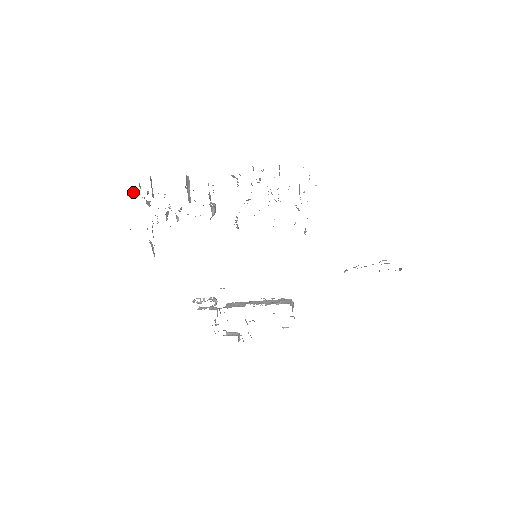
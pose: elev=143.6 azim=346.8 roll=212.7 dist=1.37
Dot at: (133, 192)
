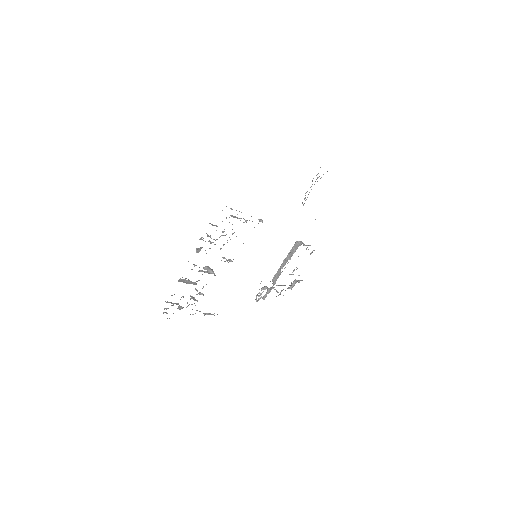
Dot at: (167, 313)
